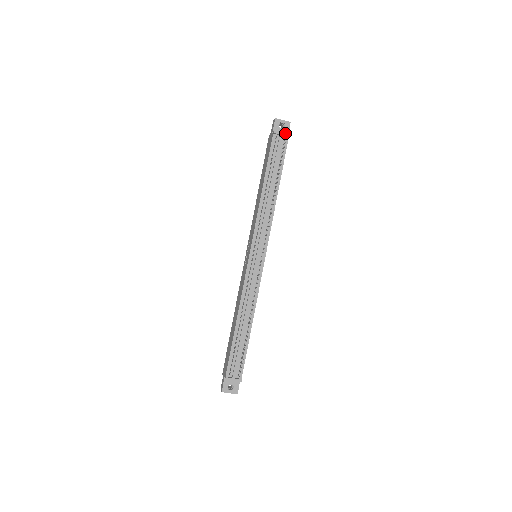
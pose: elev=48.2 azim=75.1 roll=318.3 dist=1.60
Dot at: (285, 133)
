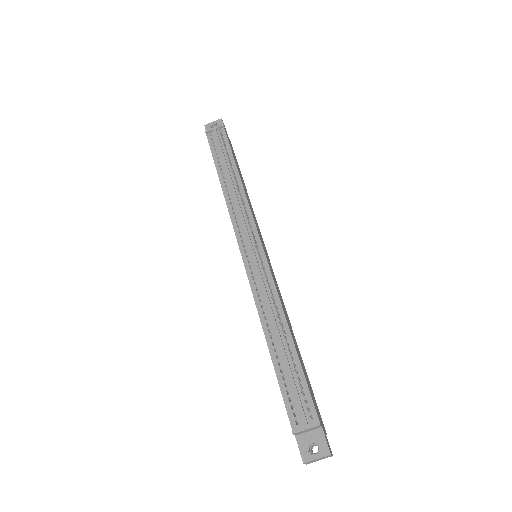
Dot at: occluded
